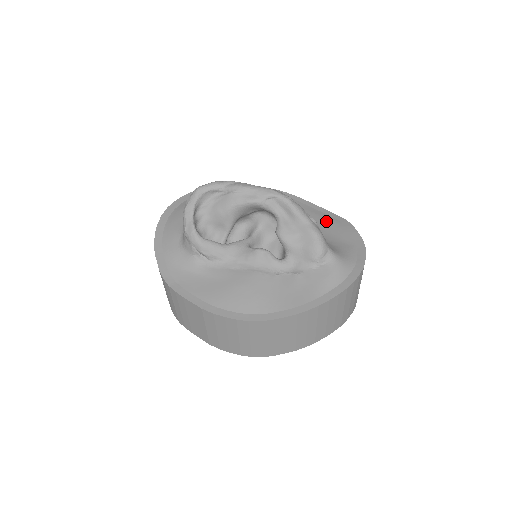
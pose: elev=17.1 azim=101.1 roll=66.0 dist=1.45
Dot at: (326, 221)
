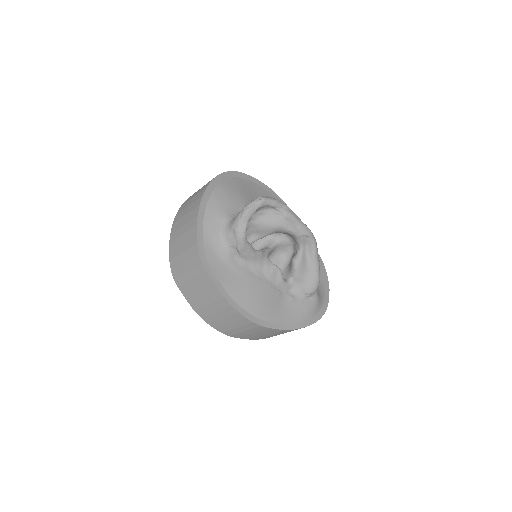
Dot at: occluded
